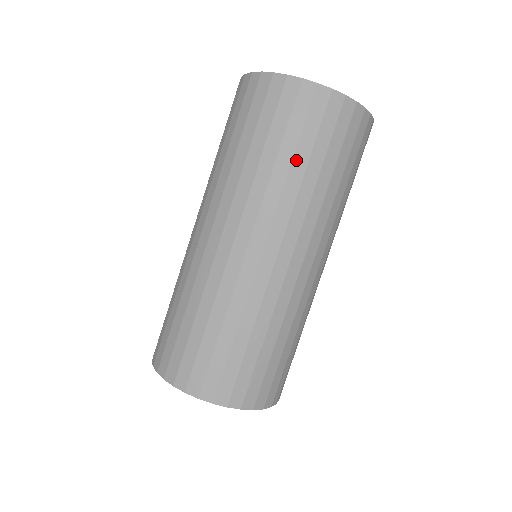
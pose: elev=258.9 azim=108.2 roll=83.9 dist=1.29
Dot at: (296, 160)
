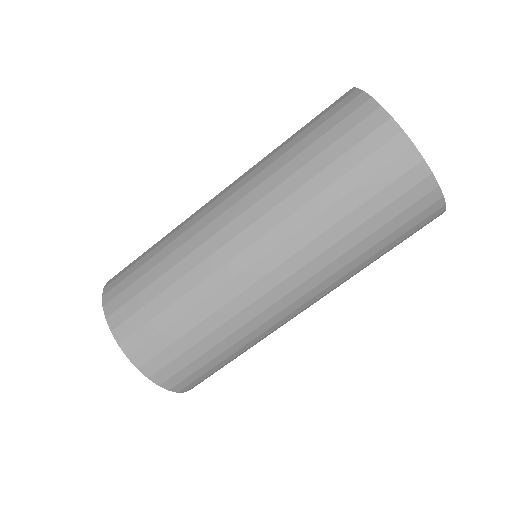
Dot at: (323, 174)
